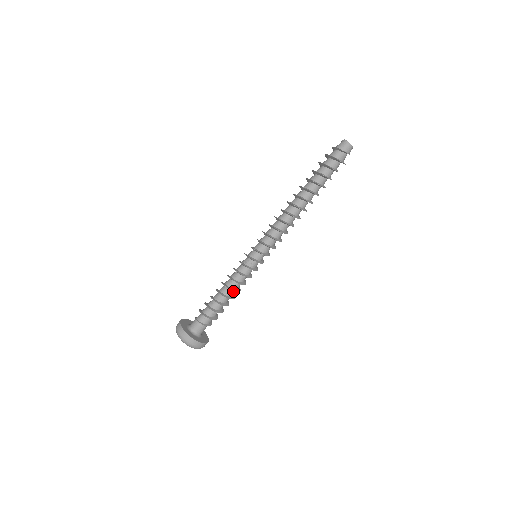
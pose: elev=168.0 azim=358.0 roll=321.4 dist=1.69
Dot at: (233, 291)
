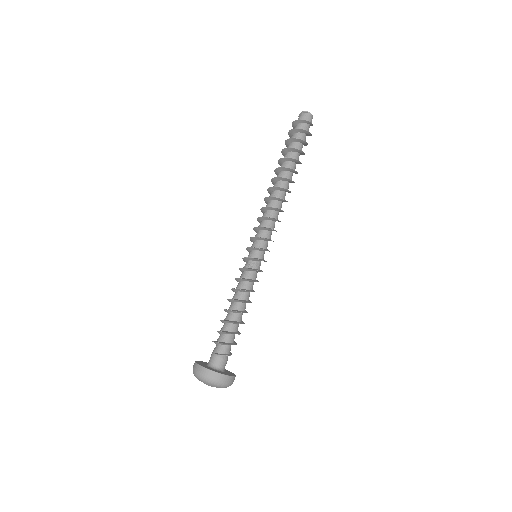
Dot at: occluded
